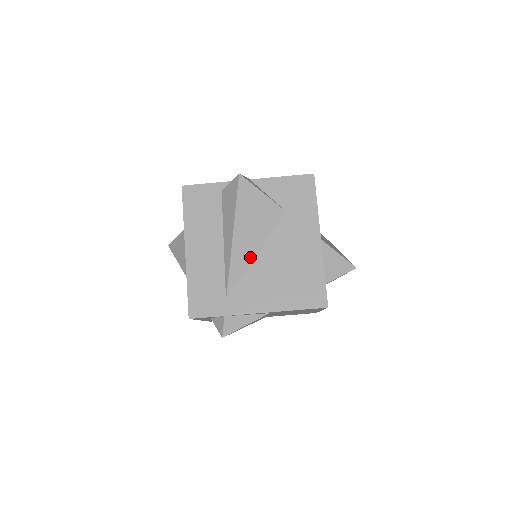
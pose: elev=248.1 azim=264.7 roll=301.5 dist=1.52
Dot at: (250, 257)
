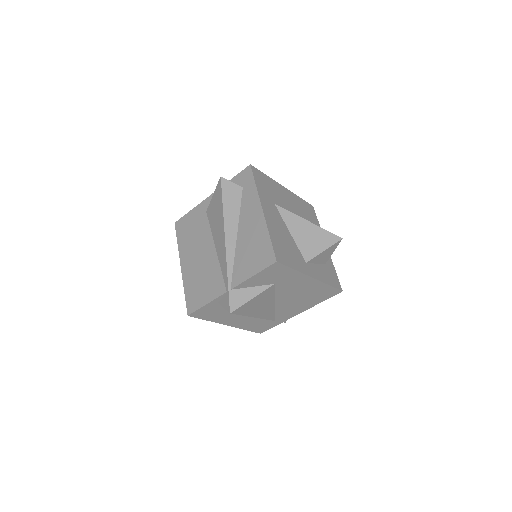
Dot at: (272, 308)
